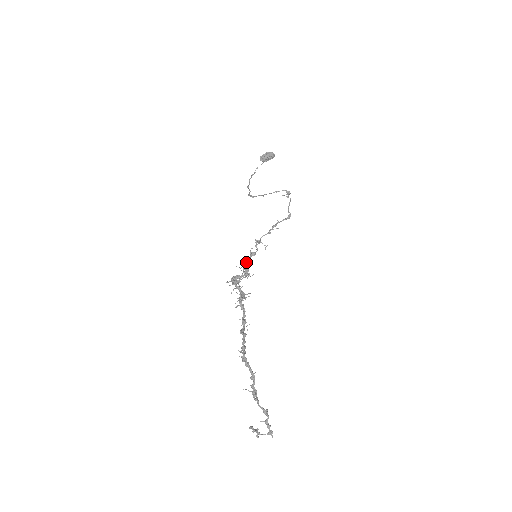
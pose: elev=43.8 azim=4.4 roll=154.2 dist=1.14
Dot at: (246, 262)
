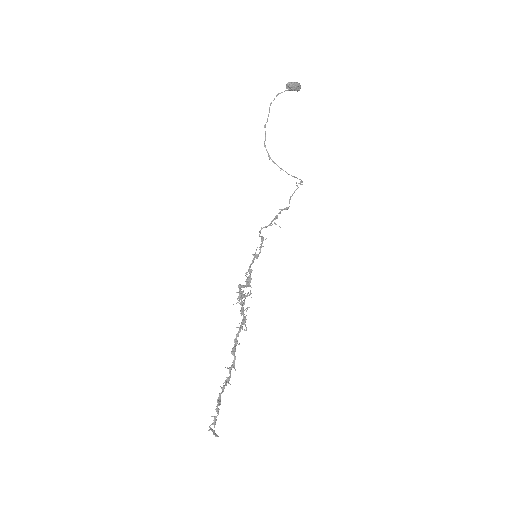
Dot at: occluded
